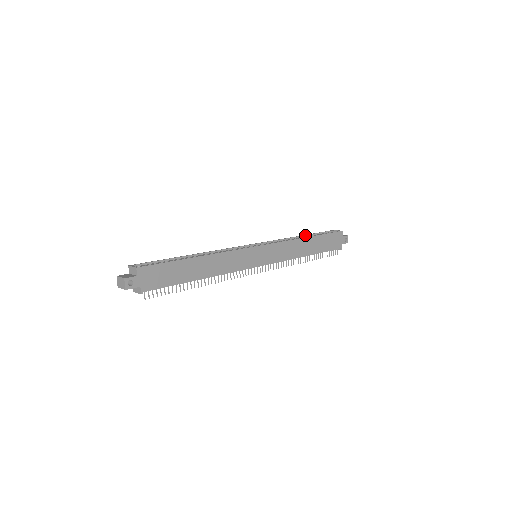
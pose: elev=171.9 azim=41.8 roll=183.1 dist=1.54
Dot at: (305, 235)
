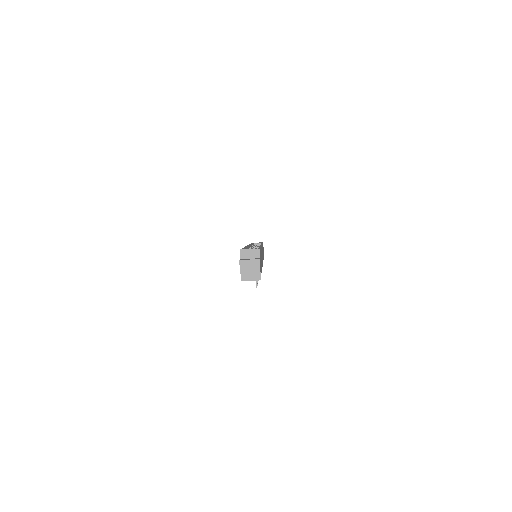
Dot at: (252, 243)
